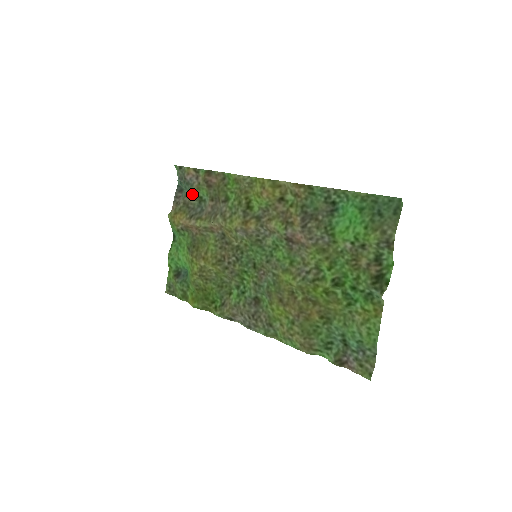
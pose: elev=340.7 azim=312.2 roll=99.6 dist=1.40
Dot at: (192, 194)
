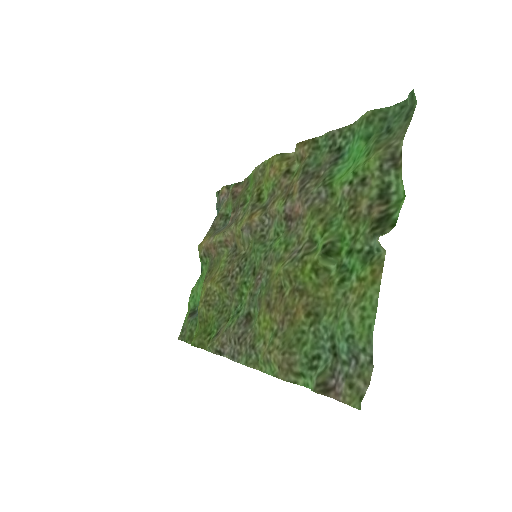
Dot at: (220, 214)
